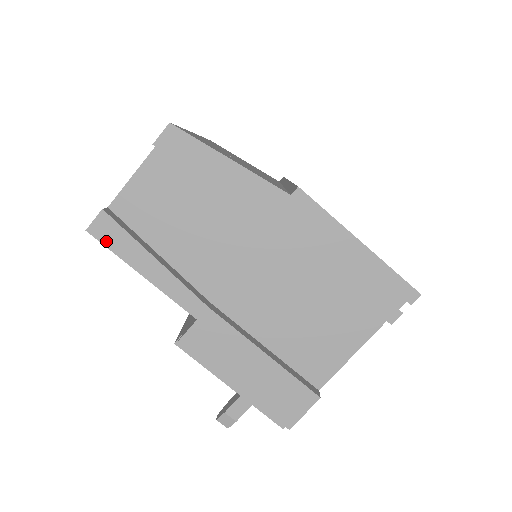
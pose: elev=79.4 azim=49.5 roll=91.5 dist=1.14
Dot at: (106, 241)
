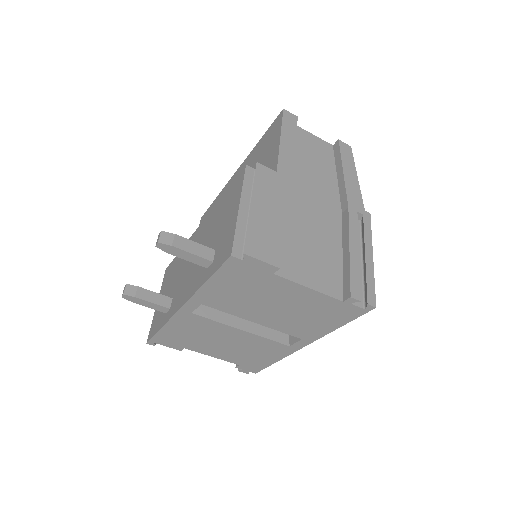
Dot at: (285, 119)
